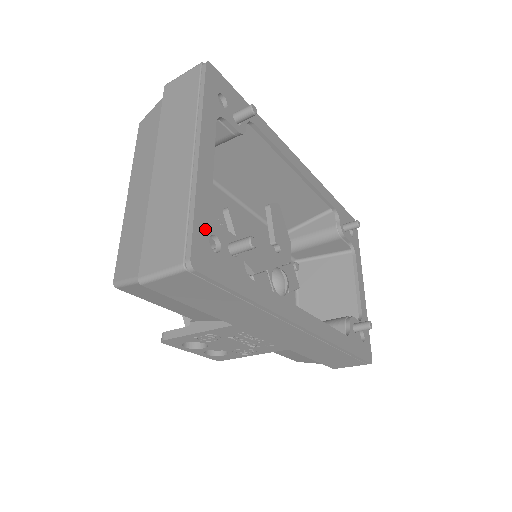
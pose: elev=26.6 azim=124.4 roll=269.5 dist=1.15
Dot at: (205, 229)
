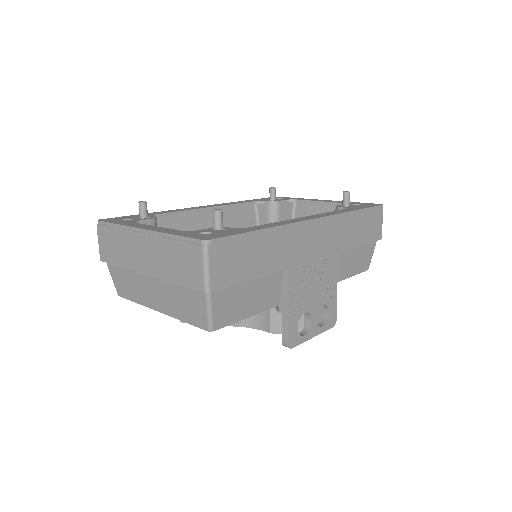
Dot at: (192, 234)
